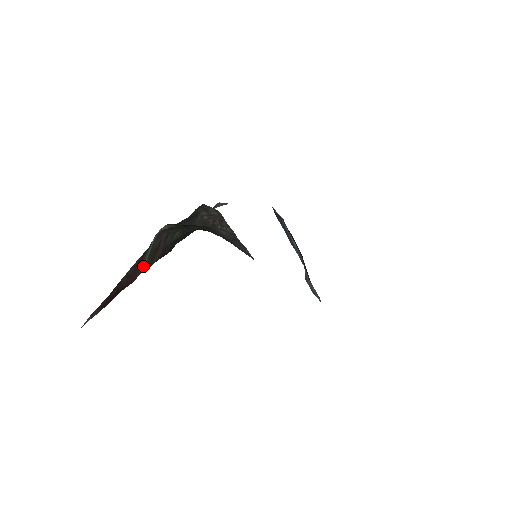
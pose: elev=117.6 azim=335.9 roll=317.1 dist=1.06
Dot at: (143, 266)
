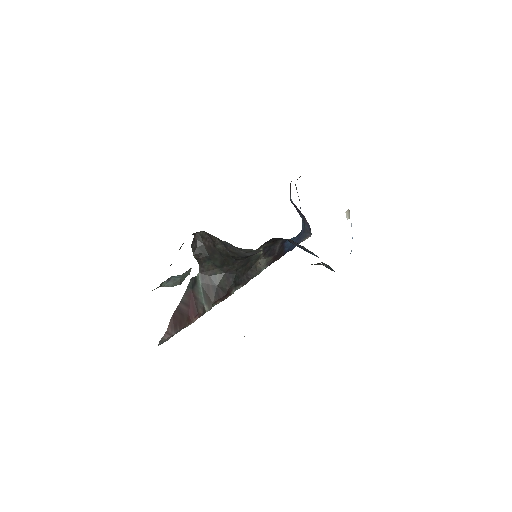
Dot at: (203, 303)
